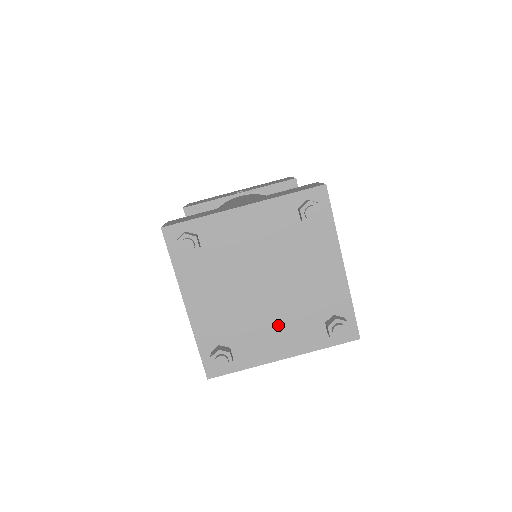
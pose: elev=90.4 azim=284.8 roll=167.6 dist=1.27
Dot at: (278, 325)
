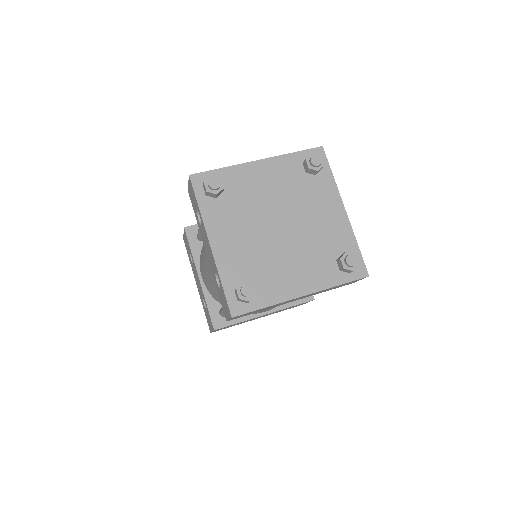
Dot at: (295, 263)
